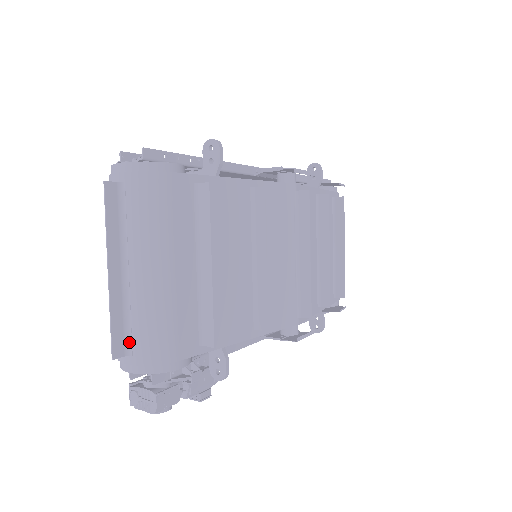
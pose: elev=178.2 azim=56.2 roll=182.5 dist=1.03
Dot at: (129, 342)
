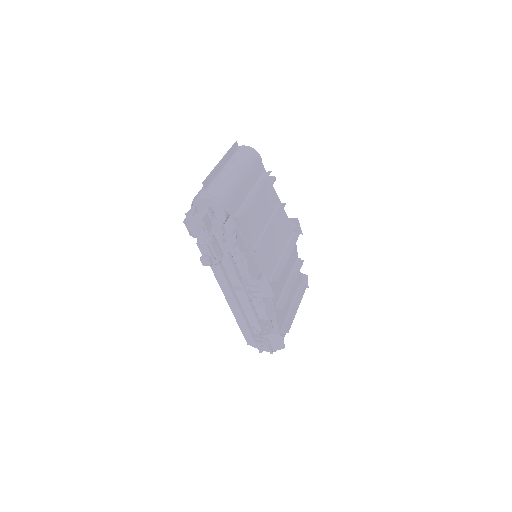
Dot at: (210, 187)
